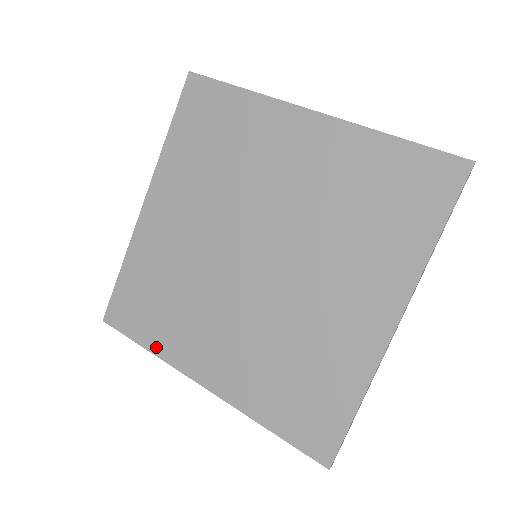
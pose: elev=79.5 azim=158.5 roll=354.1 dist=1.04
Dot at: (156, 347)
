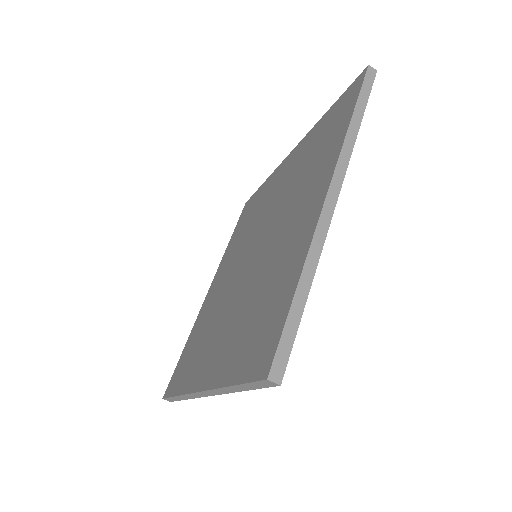
Dot at: (182, 387)
